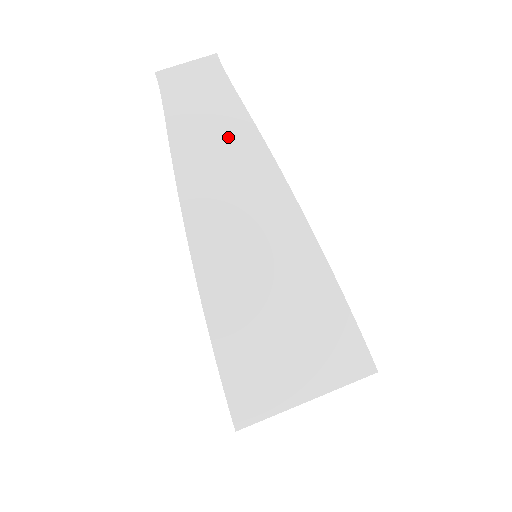
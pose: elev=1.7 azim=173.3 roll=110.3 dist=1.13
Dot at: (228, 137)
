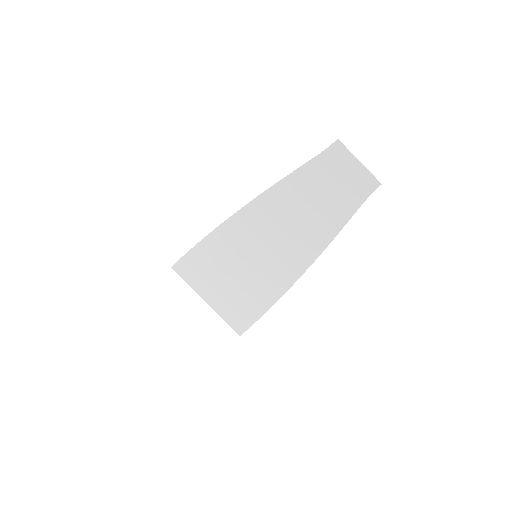
Dot at: (319, 215)
